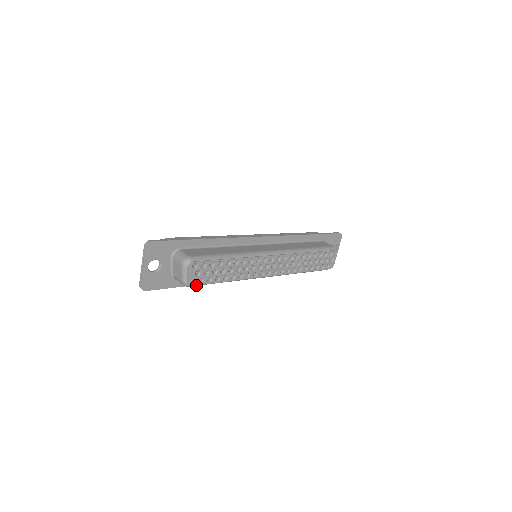
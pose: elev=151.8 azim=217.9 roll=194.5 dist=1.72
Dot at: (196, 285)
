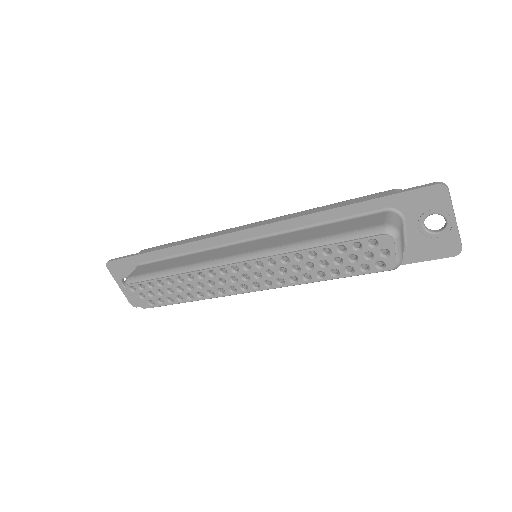
Dot at: (153, 307)
